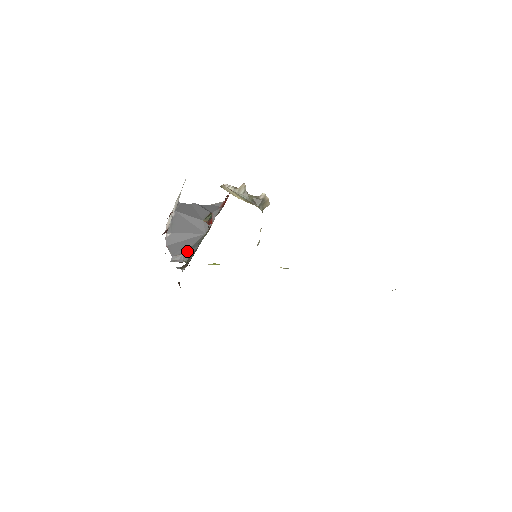
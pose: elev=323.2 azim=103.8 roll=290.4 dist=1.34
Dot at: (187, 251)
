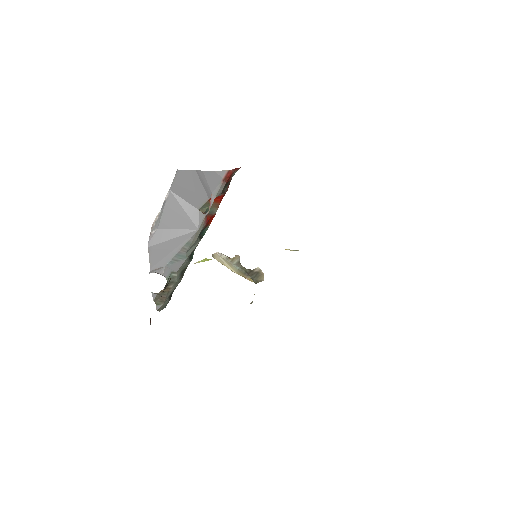
Dot at: (171, 263)
